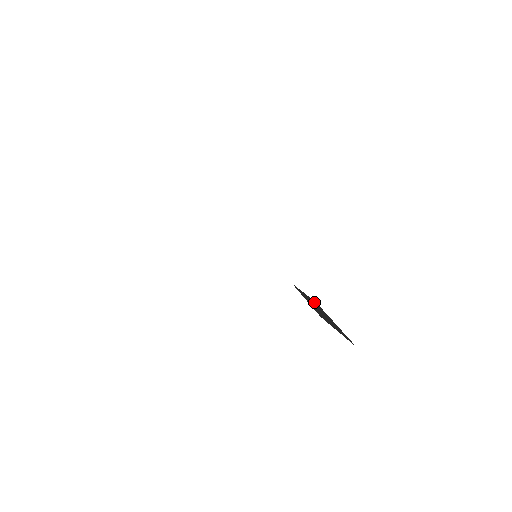
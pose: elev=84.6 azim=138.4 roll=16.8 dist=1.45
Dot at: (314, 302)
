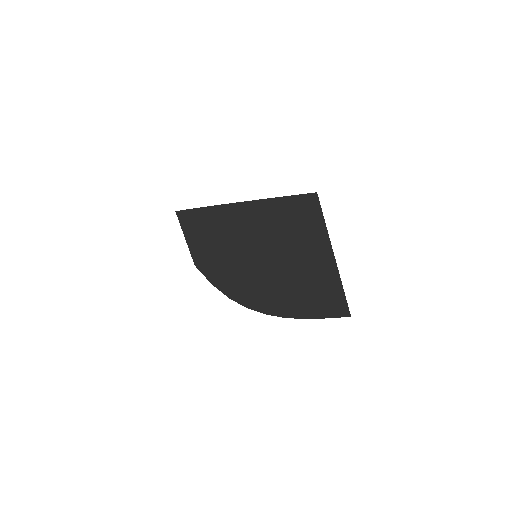
Dot at: (335, 296)
